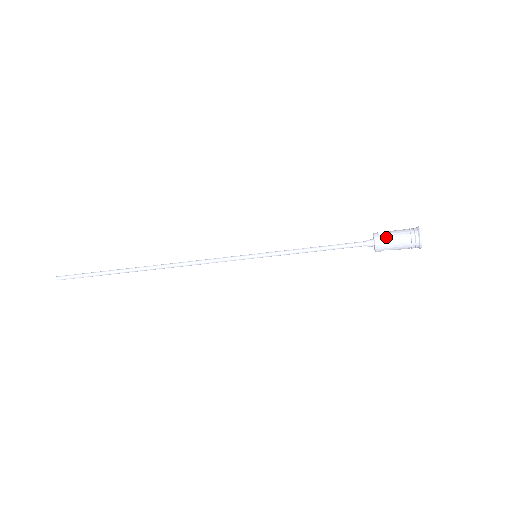
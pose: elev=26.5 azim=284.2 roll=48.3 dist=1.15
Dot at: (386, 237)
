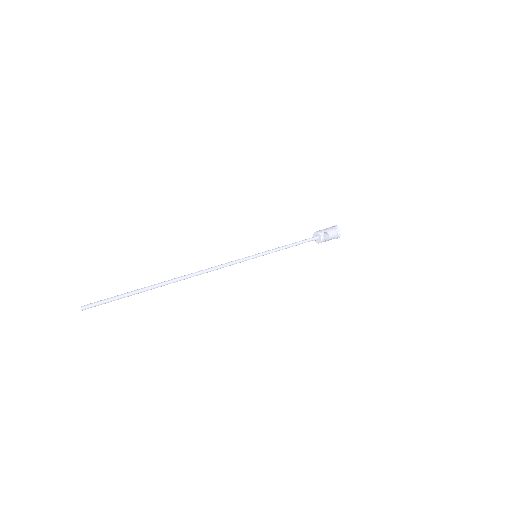
Dot at: occluded
